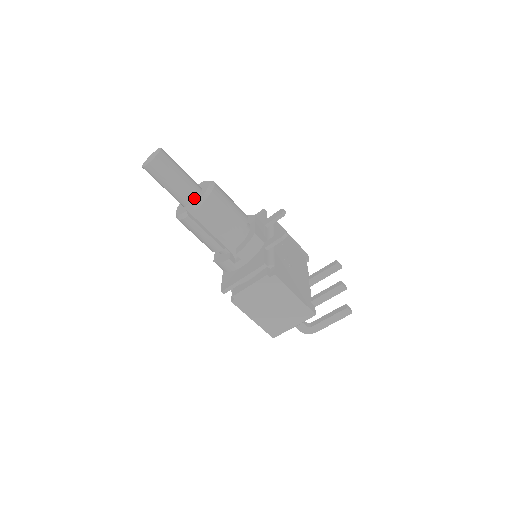
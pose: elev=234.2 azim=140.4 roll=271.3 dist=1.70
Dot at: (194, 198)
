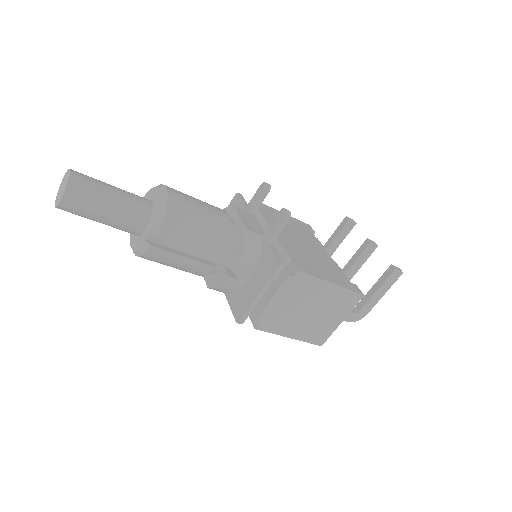
Dot at: (147, 218)
